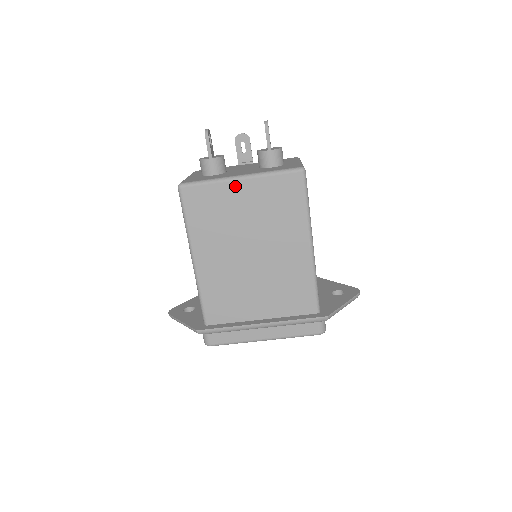
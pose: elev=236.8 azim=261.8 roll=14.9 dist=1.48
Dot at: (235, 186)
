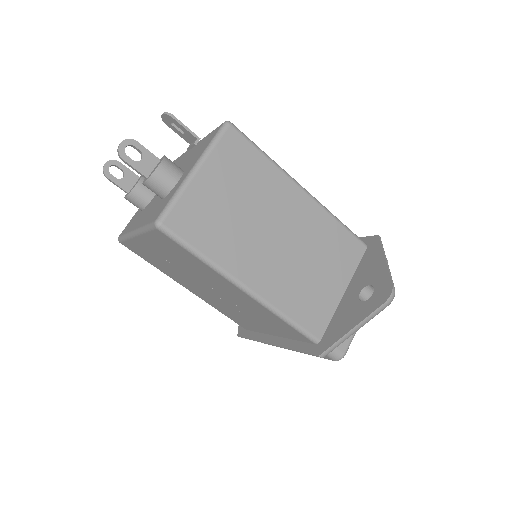
Dot at: (139, 242)
